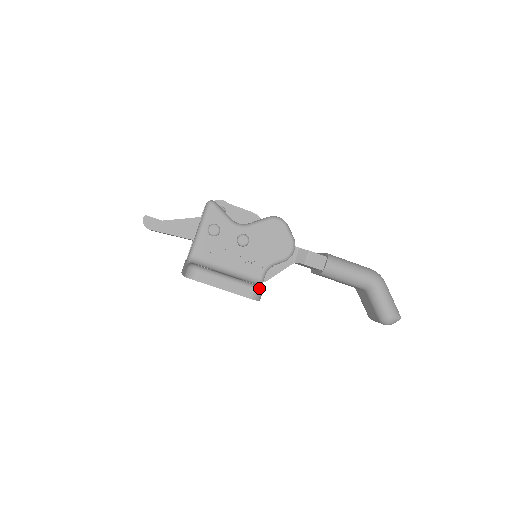
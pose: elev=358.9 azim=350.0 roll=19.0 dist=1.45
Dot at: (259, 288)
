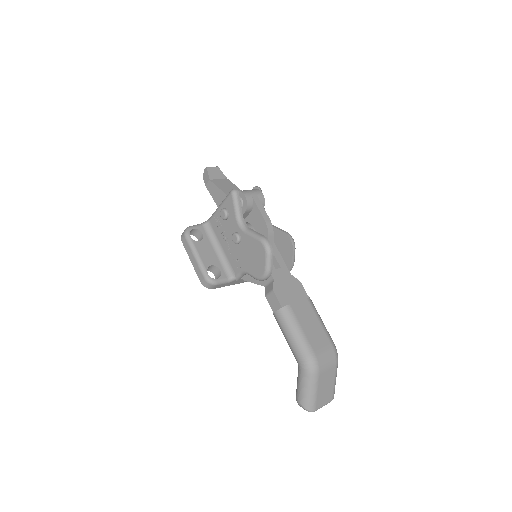
Dot at: (209, 281)
